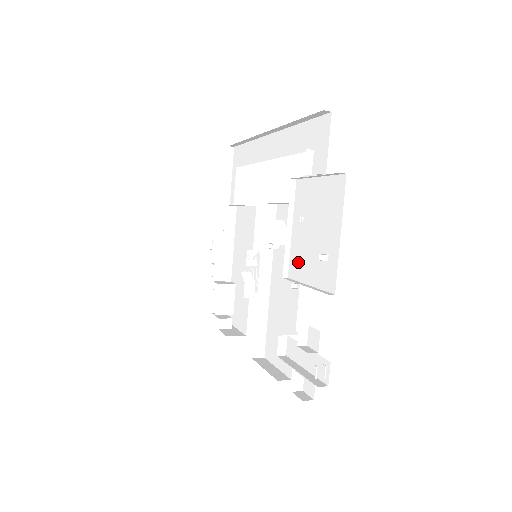
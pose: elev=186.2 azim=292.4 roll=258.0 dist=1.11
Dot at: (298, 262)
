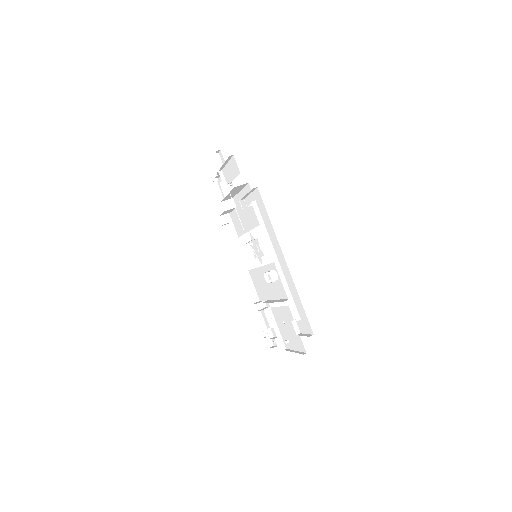
Dot at: (277, 316)
